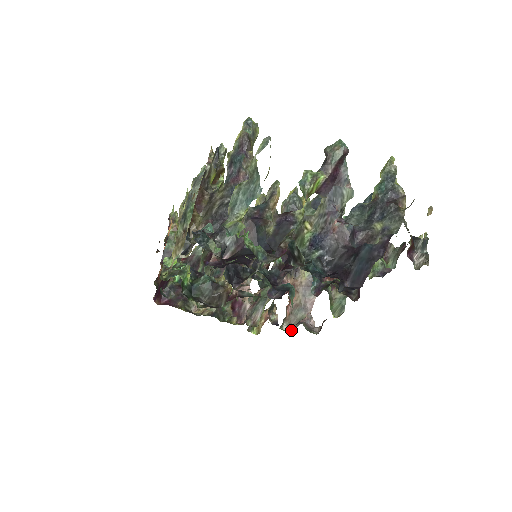
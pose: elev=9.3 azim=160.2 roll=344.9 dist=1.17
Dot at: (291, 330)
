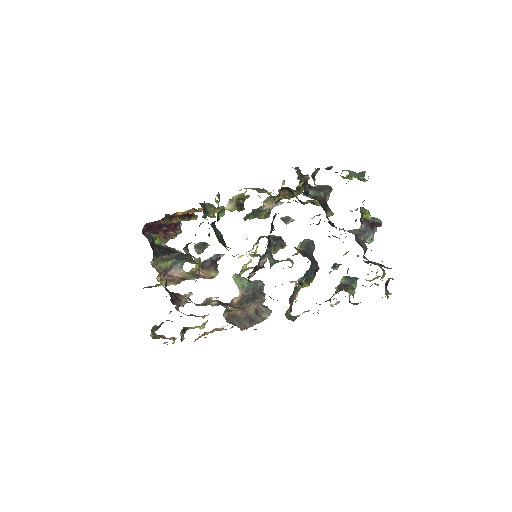
Dot at: (227, 322)
